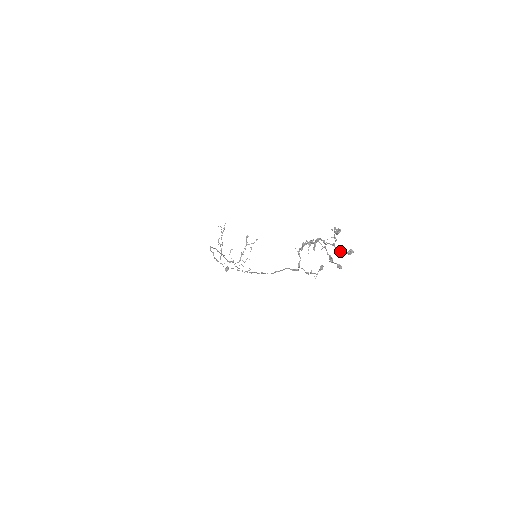
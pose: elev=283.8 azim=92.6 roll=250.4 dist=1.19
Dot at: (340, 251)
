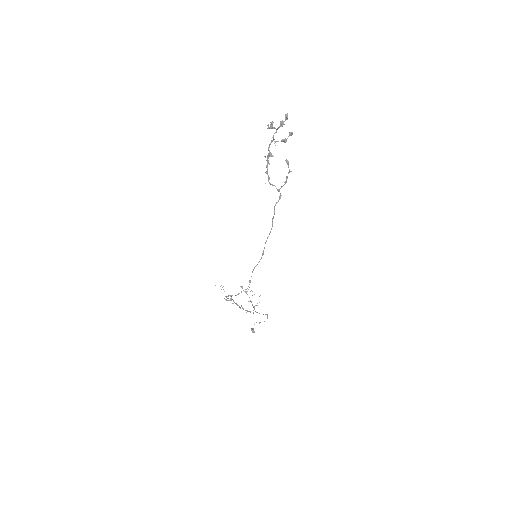
Dot at: (282, 123)
